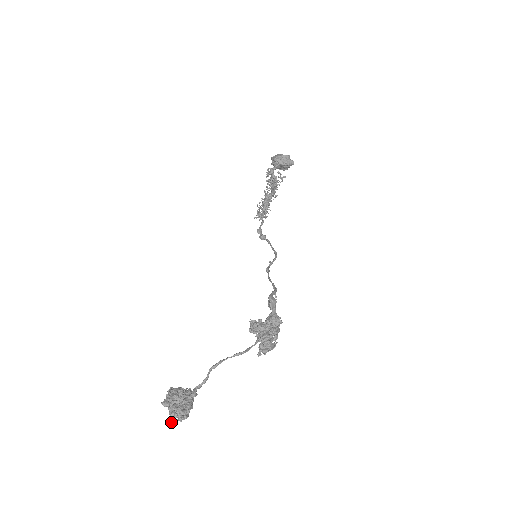
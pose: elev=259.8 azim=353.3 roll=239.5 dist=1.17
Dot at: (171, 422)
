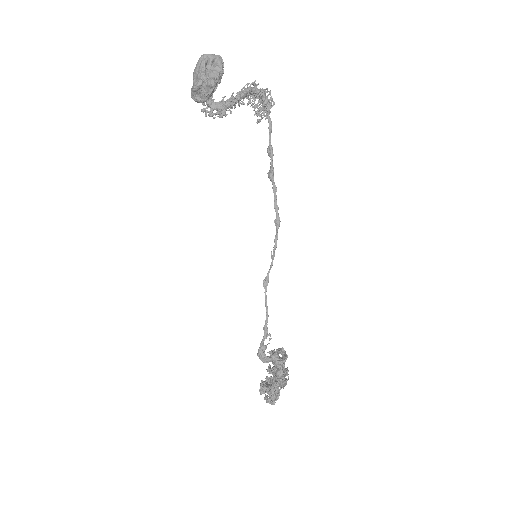
Dot at: occluded
